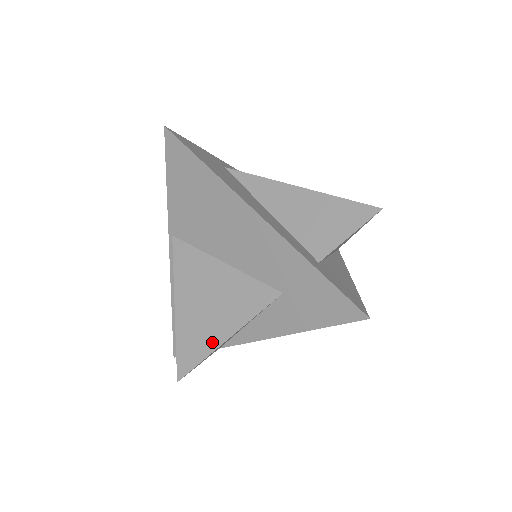
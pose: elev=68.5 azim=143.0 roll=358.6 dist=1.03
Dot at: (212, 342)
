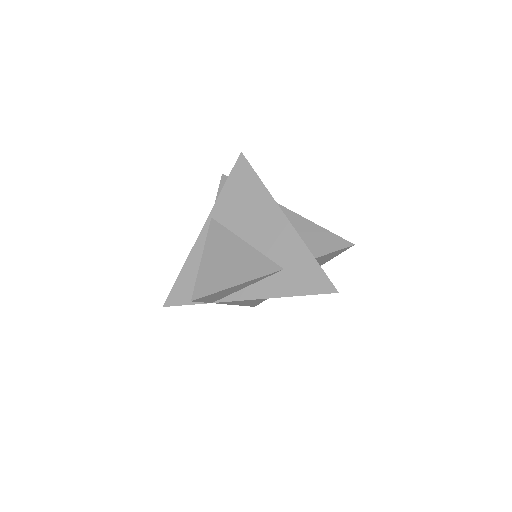
Dot at: (226, 284)
